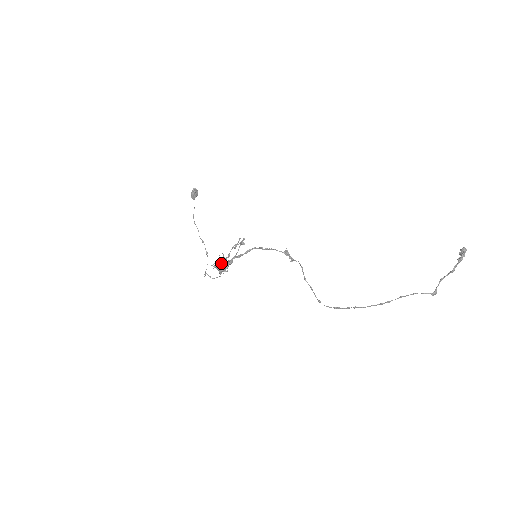
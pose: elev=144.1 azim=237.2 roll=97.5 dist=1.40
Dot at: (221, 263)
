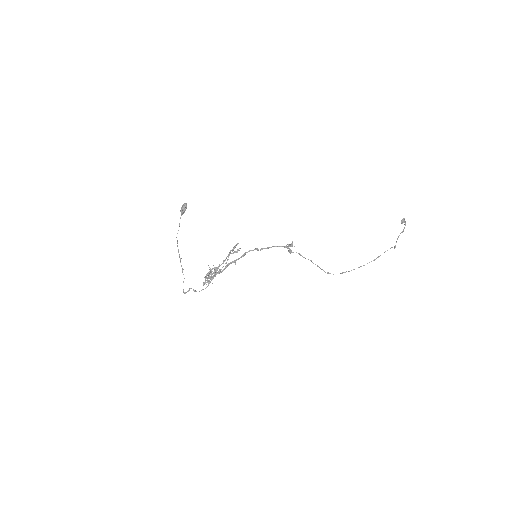
Dot at: (214, 272)
